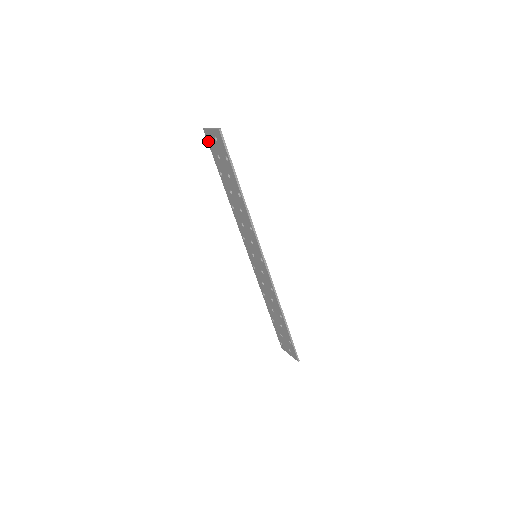
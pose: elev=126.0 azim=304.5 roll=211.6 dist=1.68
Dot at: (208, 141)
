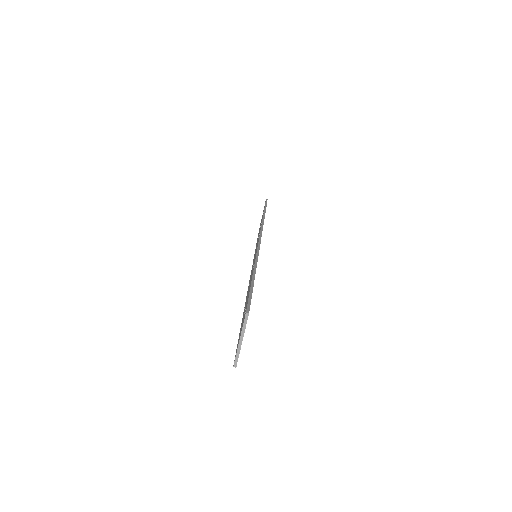
Dot at: (247, 305)
